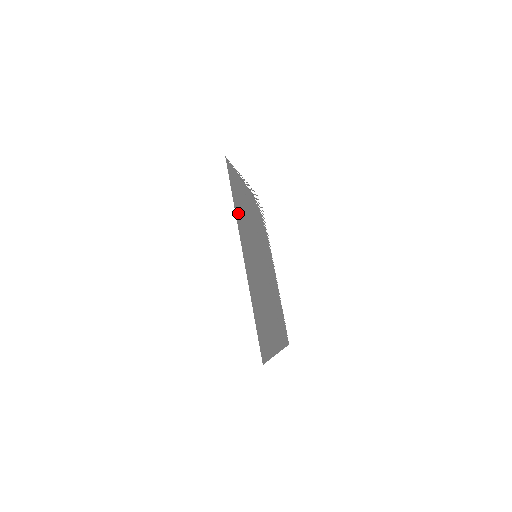
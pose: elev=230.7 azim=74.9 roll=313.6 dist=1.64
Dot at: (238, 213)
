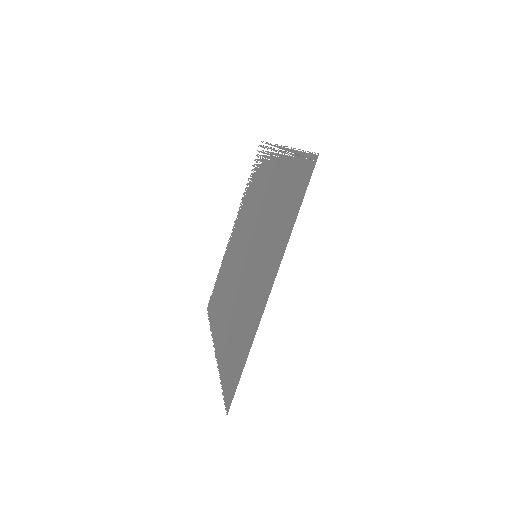
Dot at: (286, 231)
